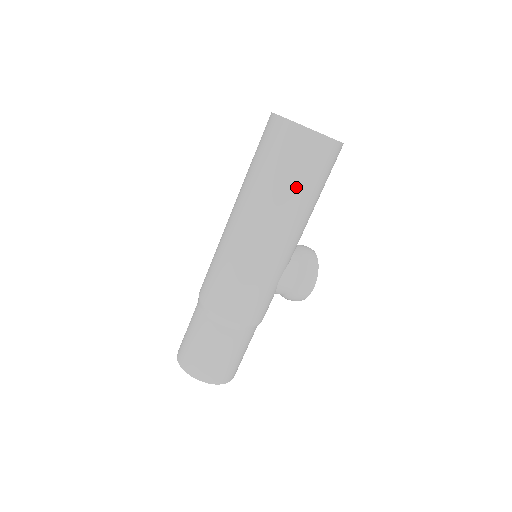
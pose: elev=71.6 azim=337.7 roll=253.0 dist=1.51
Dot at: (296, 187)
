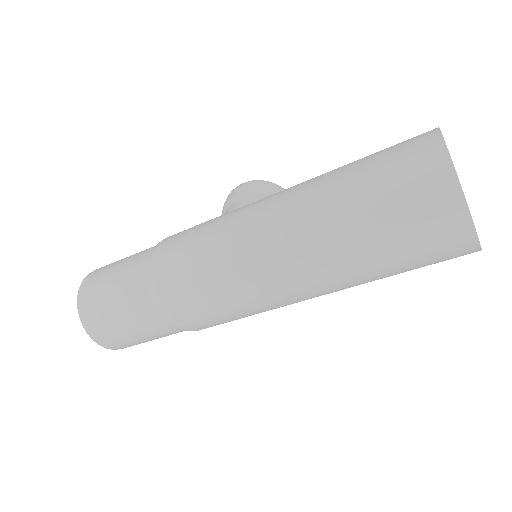
Dot at: occluded
